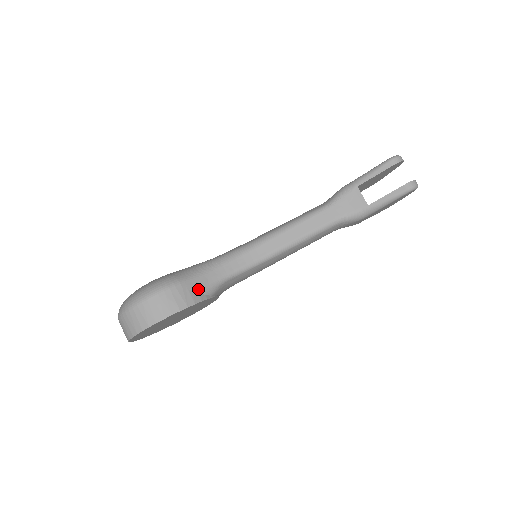
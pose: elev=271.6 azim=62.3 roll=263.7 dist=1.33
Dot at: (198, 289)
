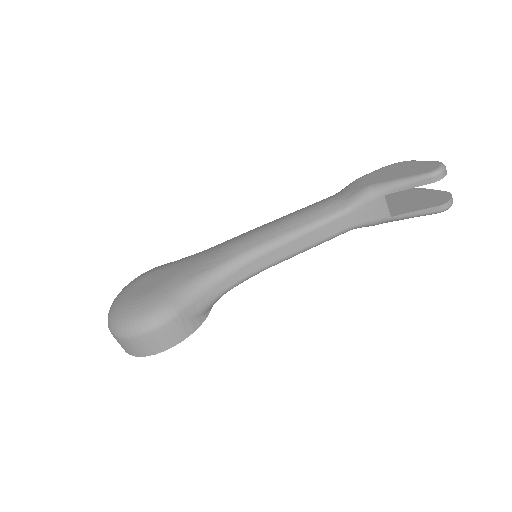
Dot at: (197, 314)
